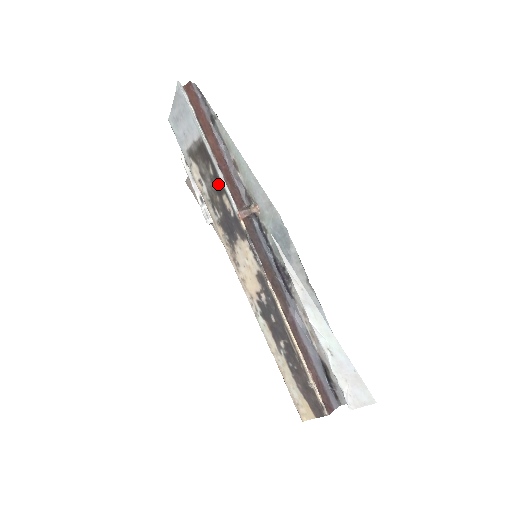
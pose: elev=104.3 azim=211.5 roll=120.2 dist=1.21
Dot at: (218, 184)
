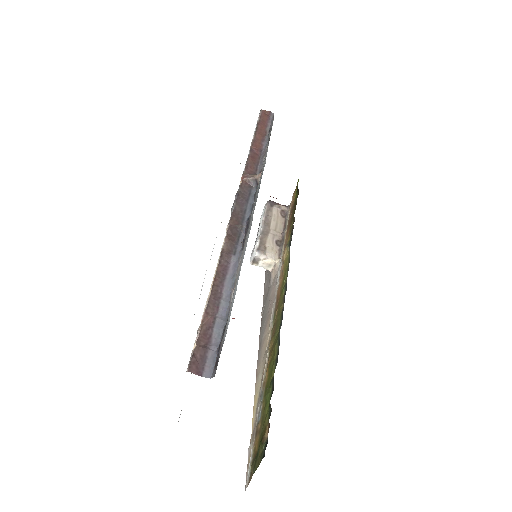
Dot at: occluded
